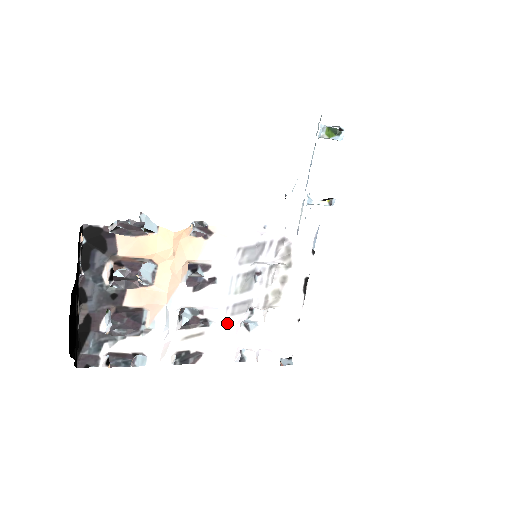
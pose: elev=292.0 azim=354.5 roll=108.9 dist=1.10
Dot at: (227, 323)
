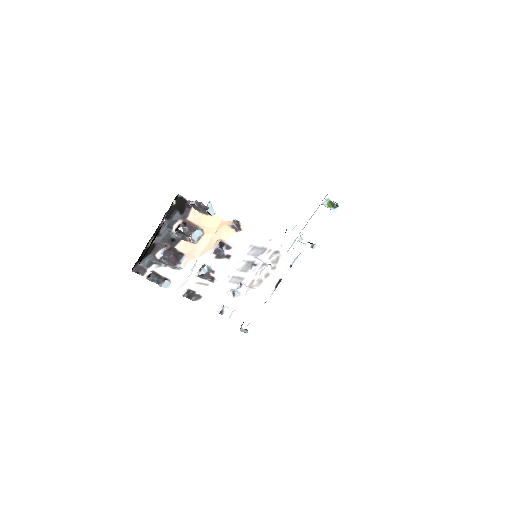
Dot at: (224, 285)
